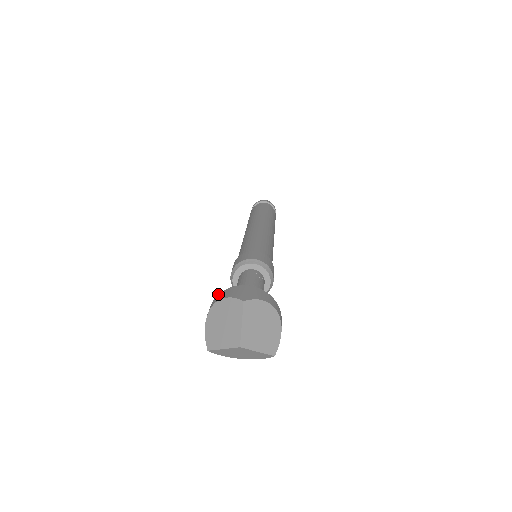
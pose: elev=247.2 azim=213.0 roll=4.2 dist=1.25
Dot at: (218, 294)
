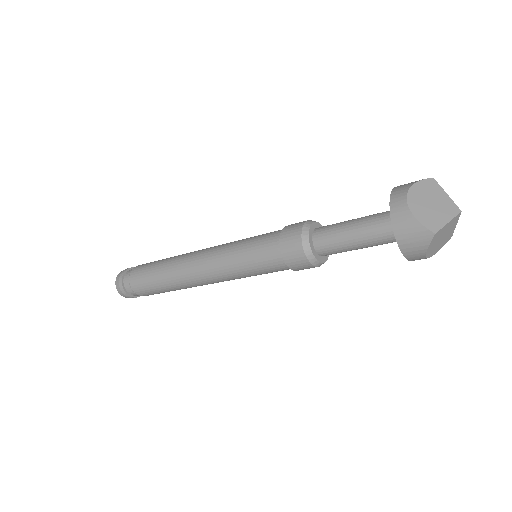
Dot at: (390, 195)
